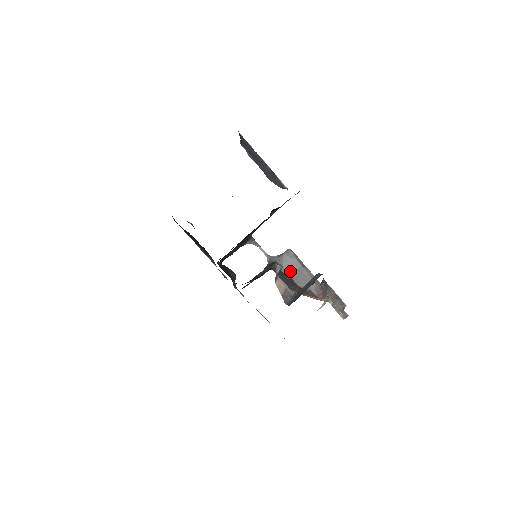
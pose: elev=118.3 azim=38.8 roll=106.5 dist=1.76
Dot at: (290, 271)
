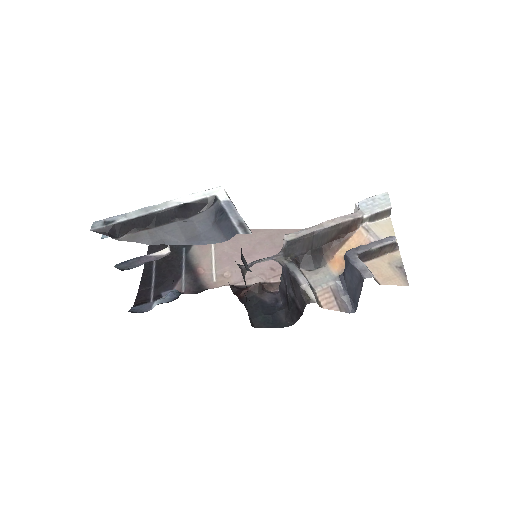
Dot at: (306, 248)
